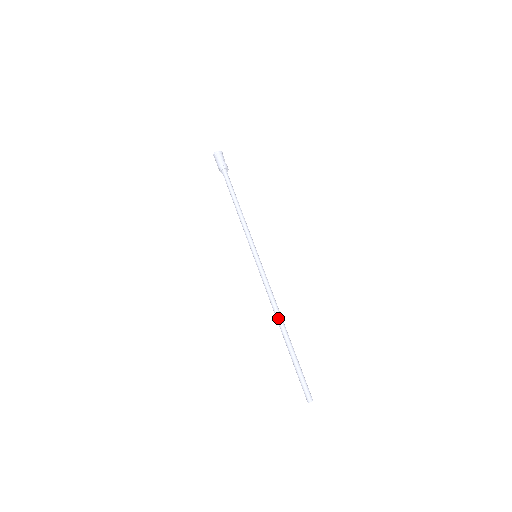
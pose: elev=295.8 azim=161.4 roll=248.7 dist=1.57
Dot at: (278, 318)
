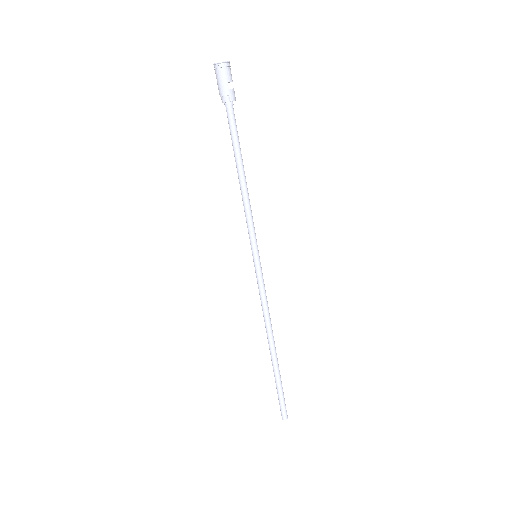
Dot at: (268, 338)
